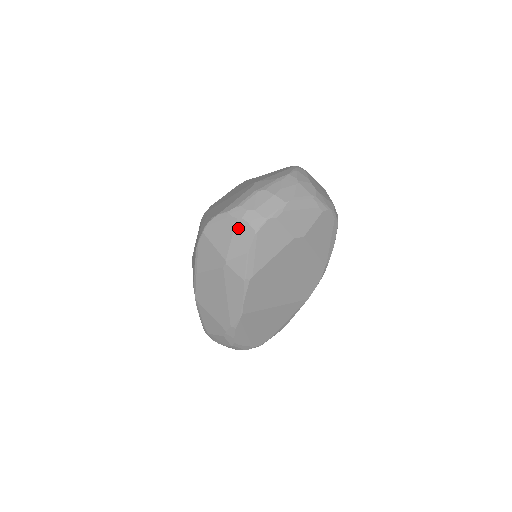
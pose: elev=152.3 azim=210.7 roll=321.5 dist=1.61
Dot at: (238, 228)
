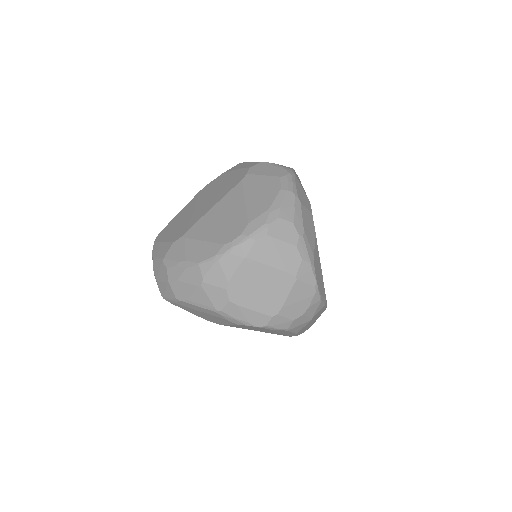
Dot at: occluded
